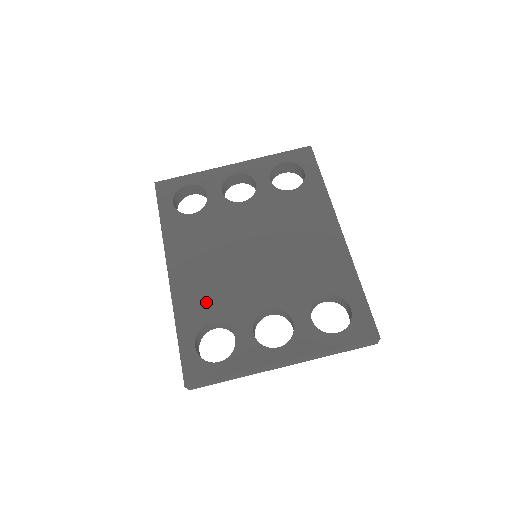
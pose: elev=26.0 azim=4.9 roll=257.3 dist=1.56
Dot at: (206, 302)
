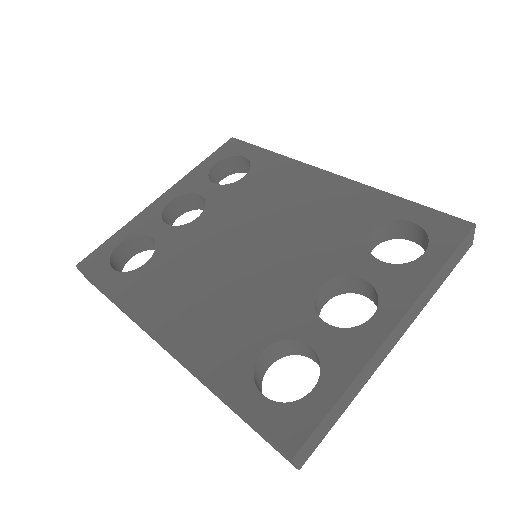
Dot at: (235, 335)
